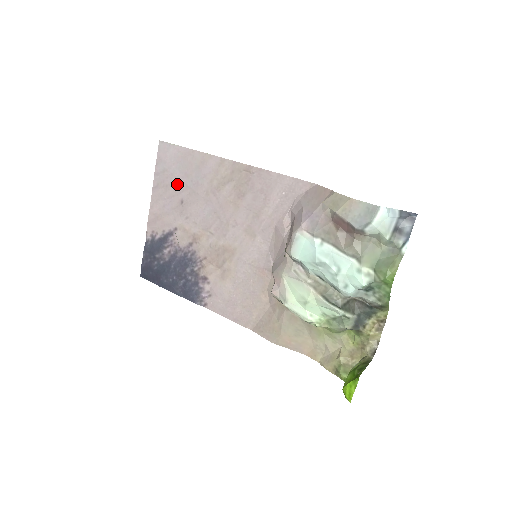
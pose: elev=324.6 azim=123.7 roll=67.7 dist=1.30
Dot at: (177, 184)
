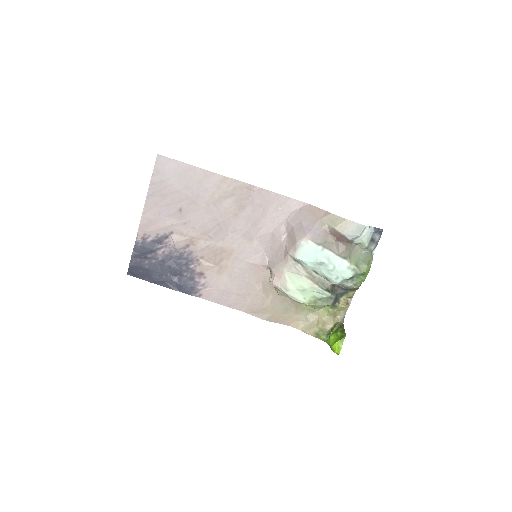
Dot at: (176, 194)
